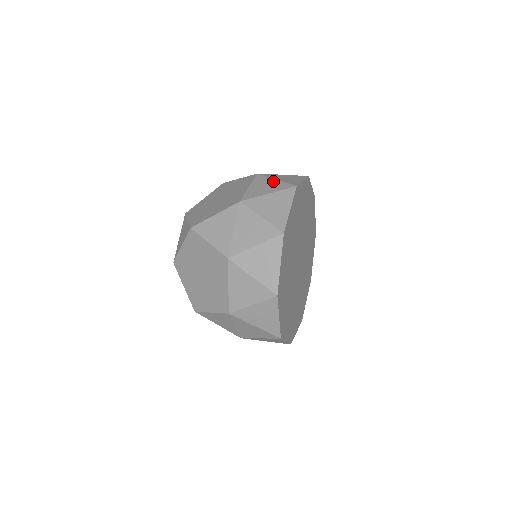
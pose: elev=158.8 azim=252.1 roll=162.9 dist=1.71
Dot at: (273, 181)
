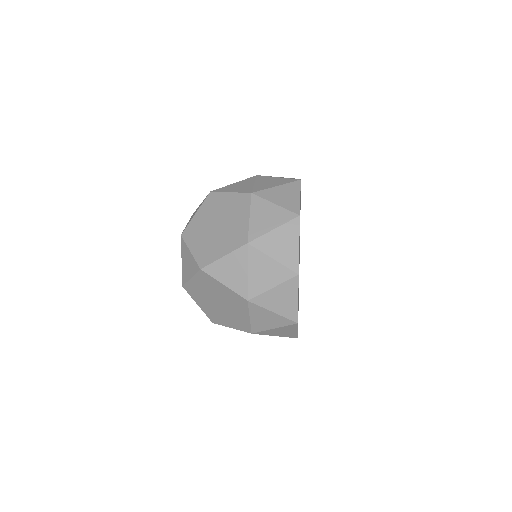
Dot at: occluded
